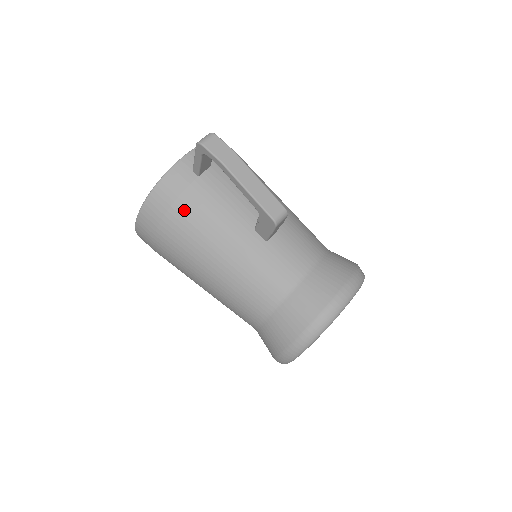
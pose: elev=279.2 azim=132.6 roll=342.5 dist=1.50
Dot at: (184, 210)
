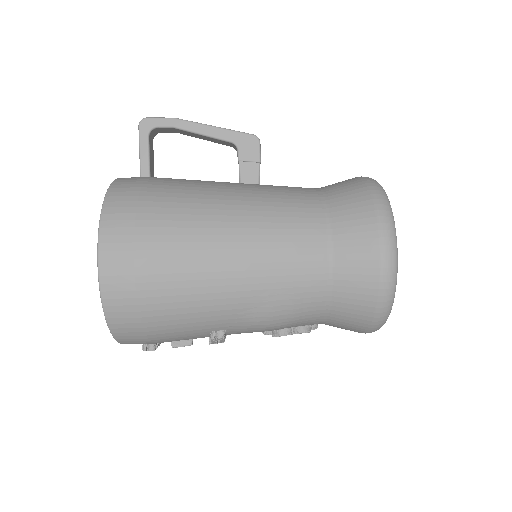
Dot at: (158, 188)
